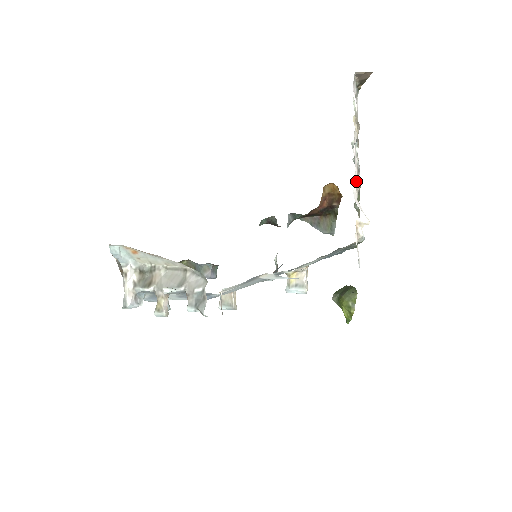
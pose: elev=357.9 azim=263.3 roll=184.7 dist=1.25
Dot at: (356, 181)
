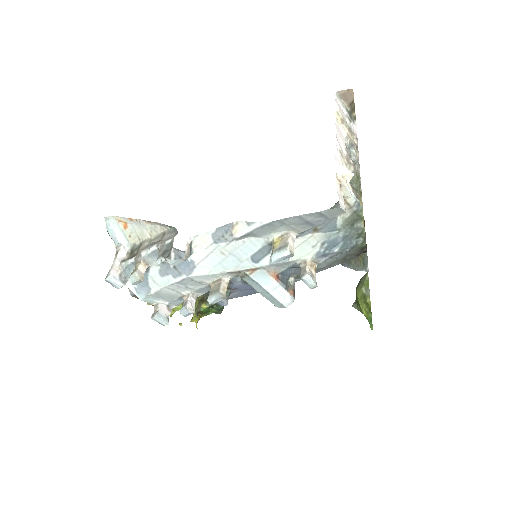
Dot at: (343, 156)
